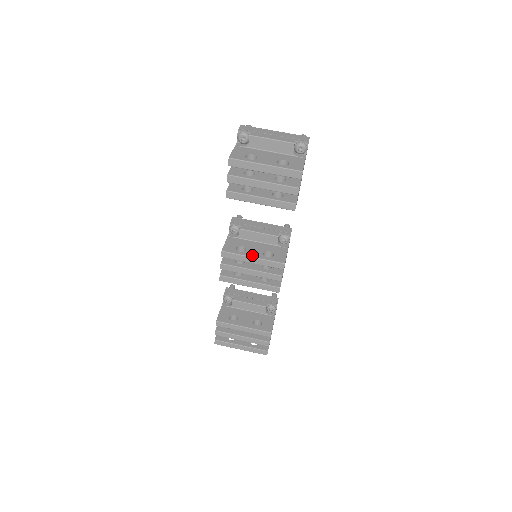
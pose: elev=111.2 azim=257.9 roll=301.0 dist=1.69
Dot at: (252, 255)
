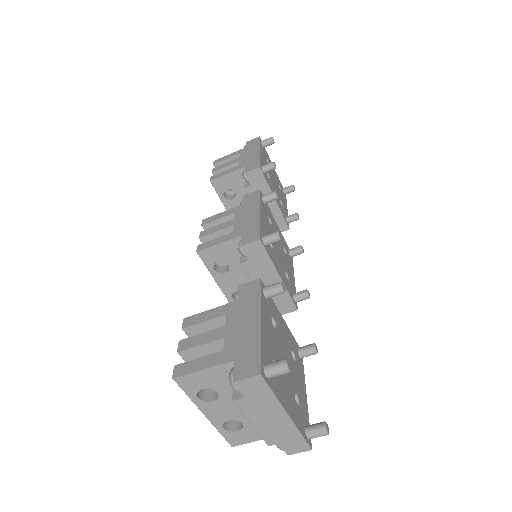
Dot at: (221, 284)
